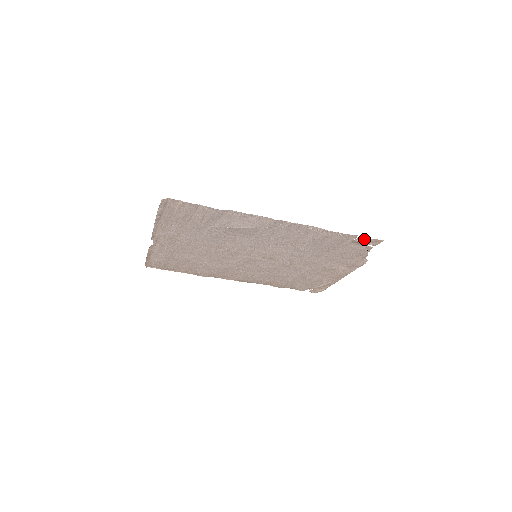
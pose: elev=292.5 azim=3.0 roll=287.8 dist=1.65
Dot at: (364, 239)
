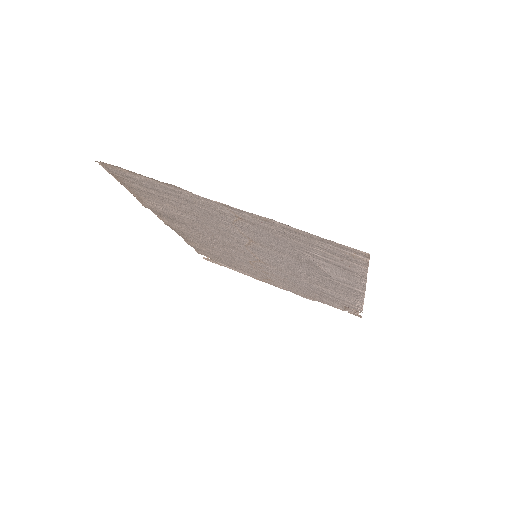
Dot at: (357, 312)
